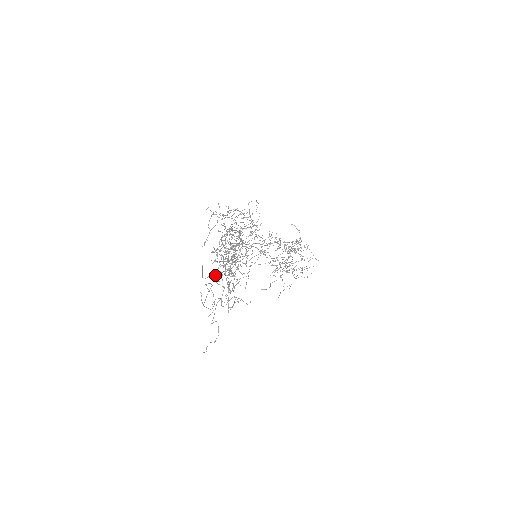
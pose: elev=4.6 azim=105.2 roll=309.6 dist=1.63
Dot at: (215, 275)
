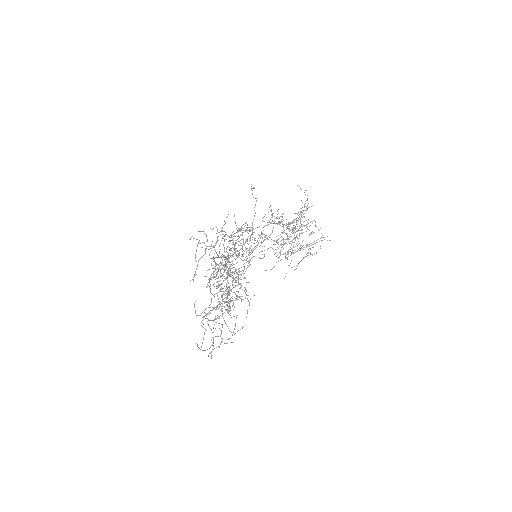
Dot at: (210, 307)
